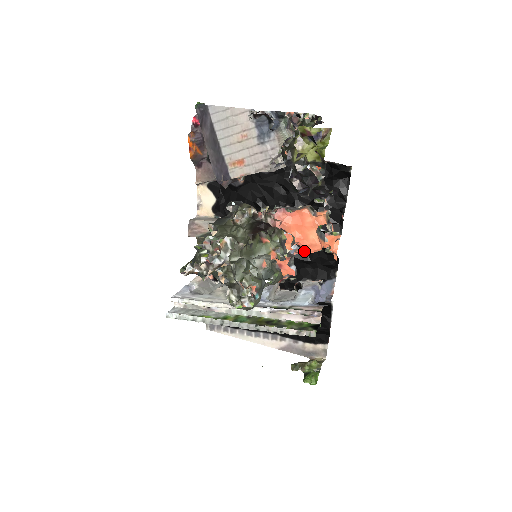
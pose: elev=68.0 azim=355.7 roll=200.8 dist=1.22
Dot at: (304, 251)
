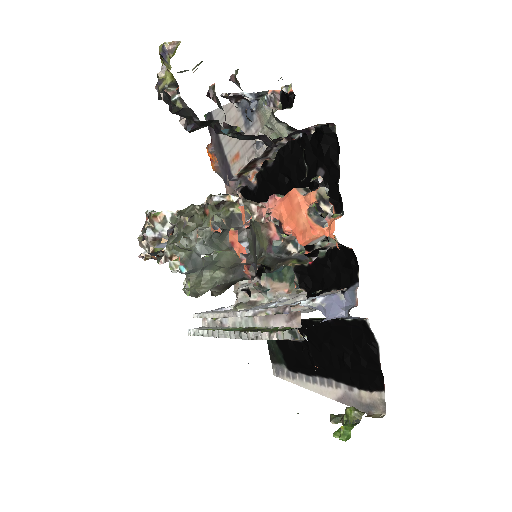
Dot at: (298, 241)
